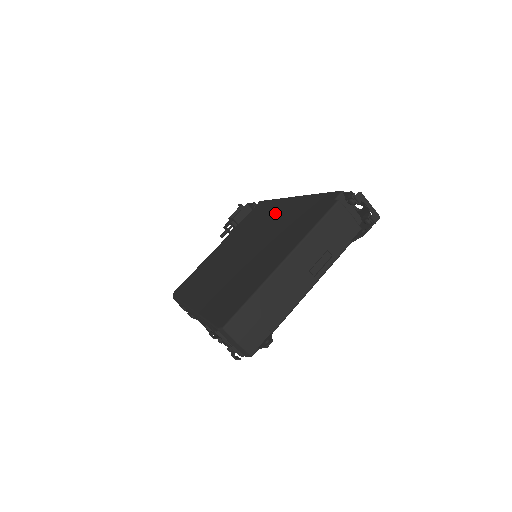
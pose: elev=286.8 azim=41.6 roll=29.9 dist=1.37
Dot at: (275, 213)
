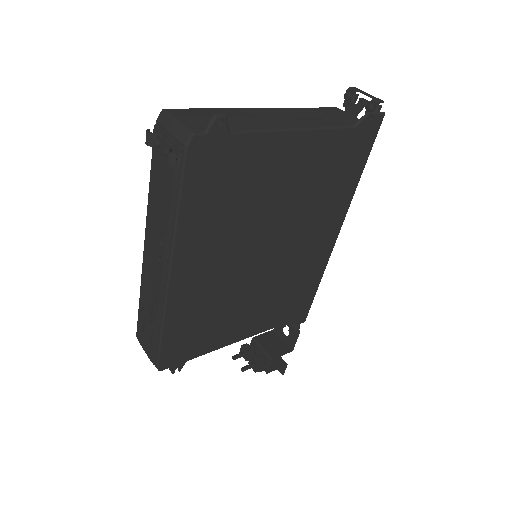
Dot at: occluded
